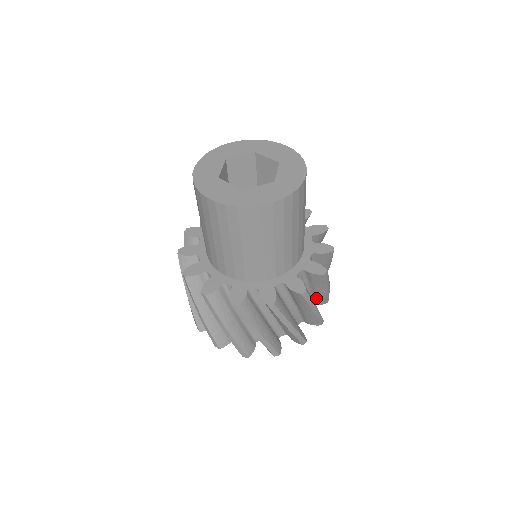
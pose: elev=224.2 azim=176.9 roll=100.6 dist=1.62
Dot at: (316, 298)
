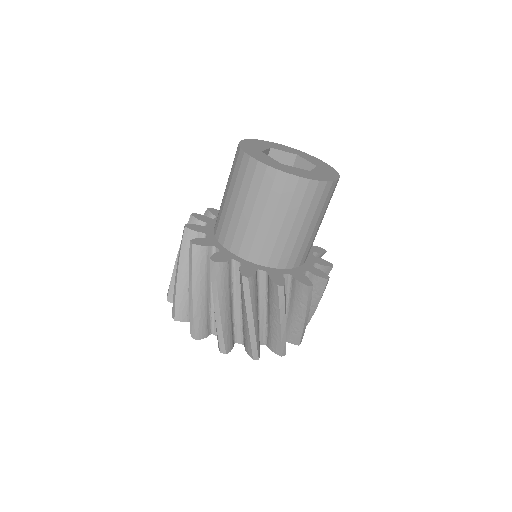
Dot at: occluded
